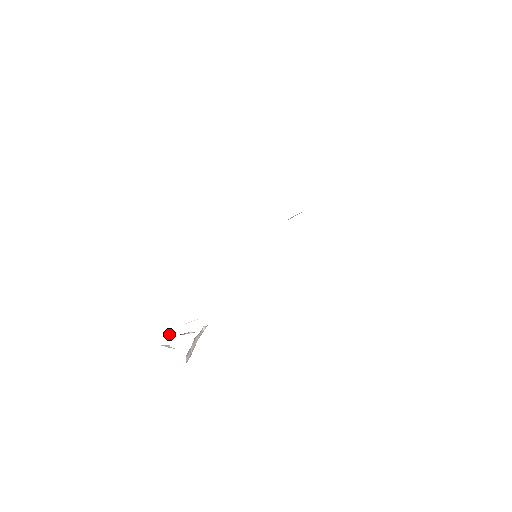
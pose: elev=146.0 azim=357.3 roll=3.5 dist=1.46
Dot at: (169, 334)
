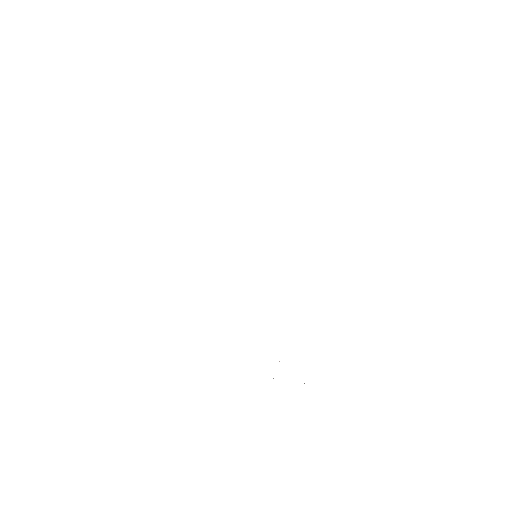
Dot at: occluded
